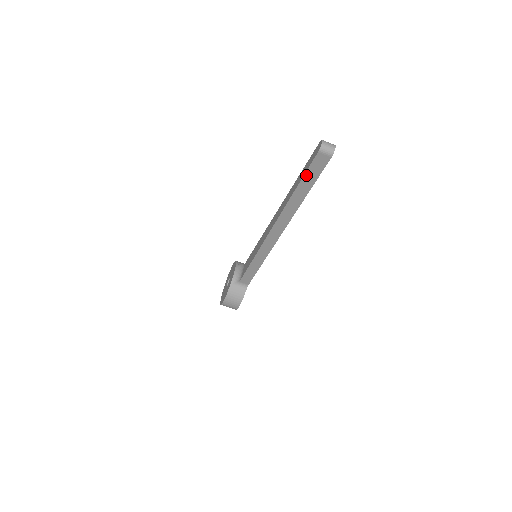
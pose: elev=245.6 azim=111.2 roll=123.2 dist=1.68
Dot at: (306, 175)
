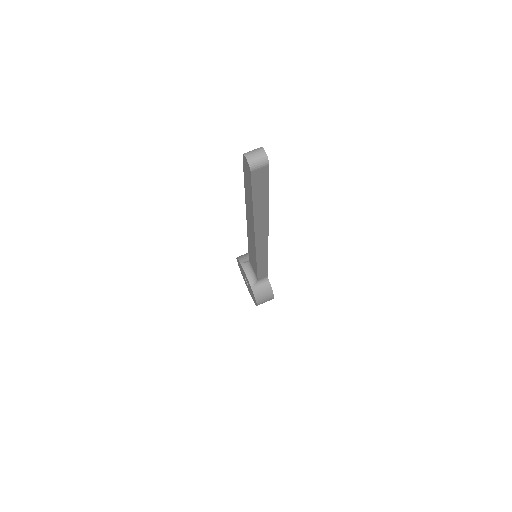
Dot at: (254, 193)
